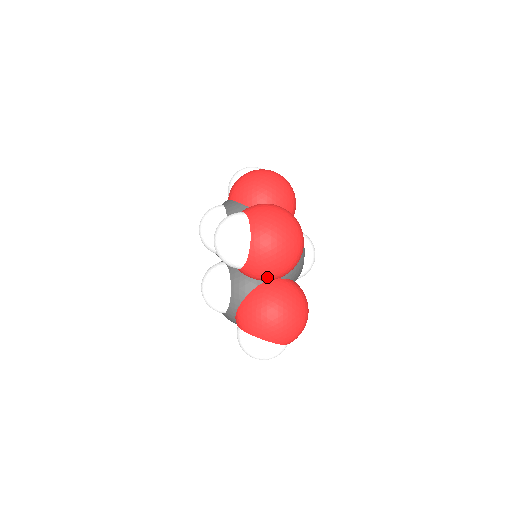
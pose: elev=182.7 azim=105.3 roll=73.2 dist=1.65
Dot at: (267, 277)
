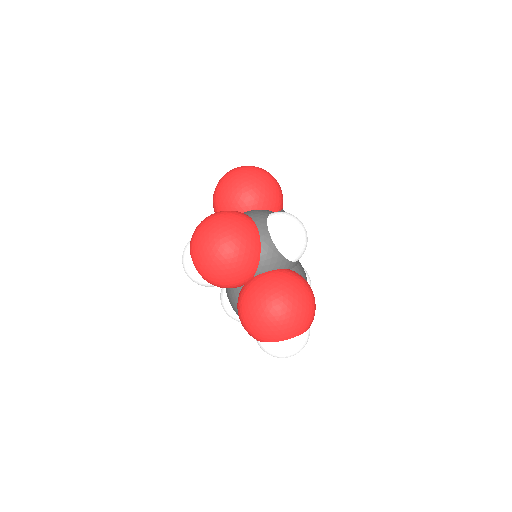
Dot at: (232, 285)
